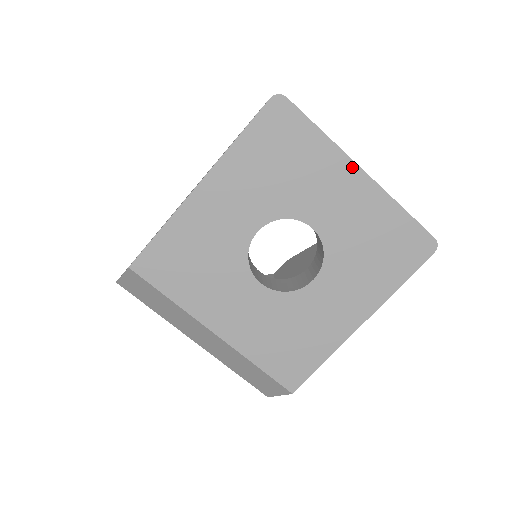
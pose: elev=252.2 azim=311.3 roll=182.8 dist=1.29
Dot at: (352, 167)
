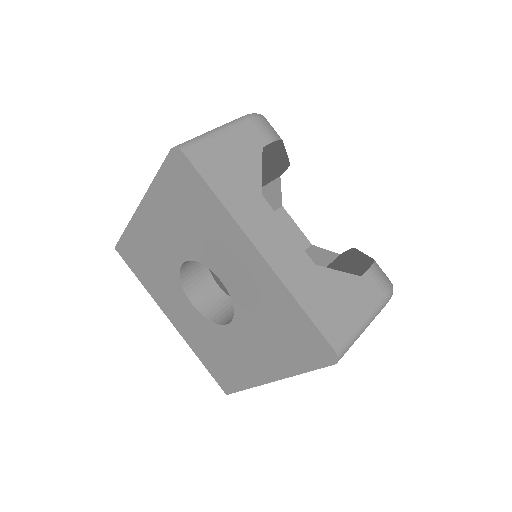
Dot at: (247, 243)
